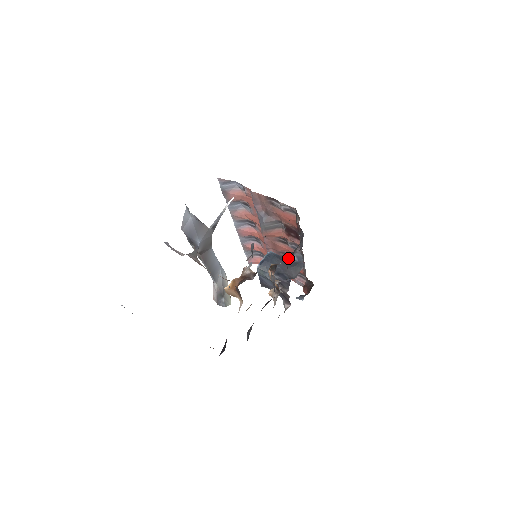
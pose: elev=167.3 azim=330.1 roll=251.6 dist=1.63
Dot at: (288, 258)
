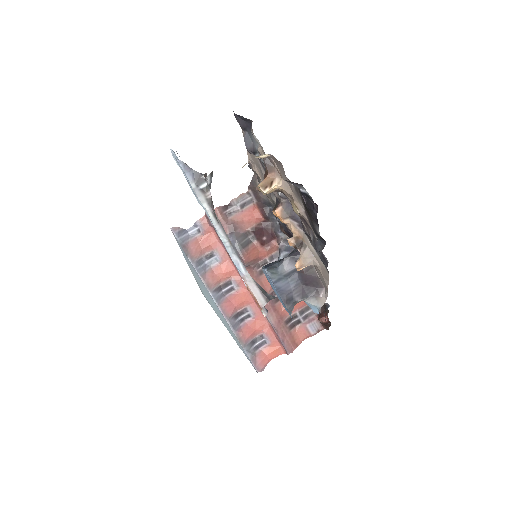
Dot at: occluded
